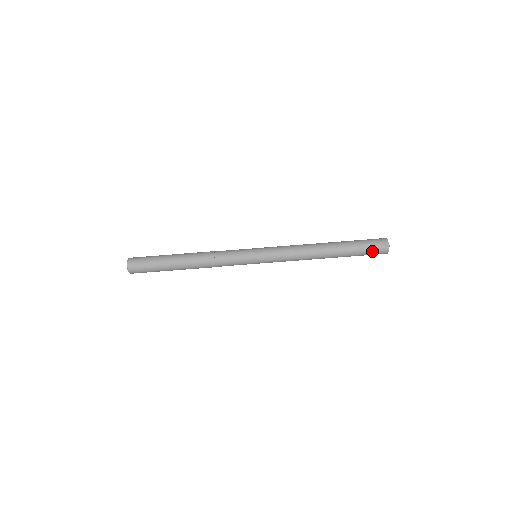
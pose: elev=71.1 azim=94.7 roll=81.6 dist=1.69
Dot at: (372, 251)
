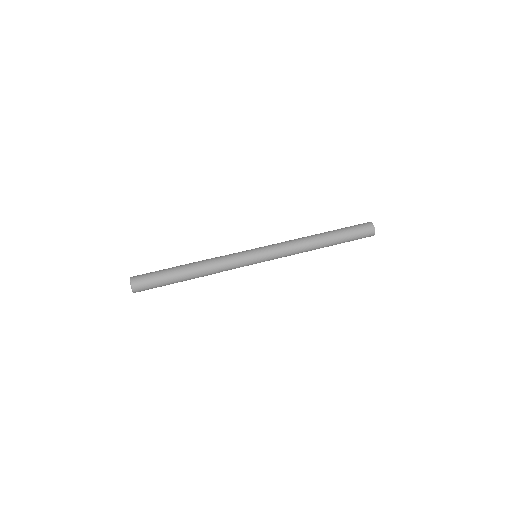
Dot at: (360, 232)
